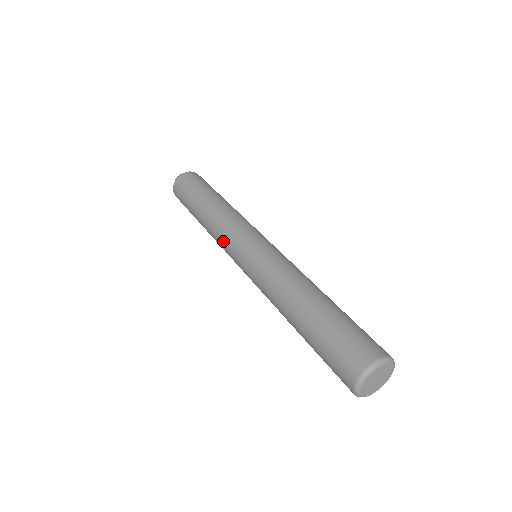
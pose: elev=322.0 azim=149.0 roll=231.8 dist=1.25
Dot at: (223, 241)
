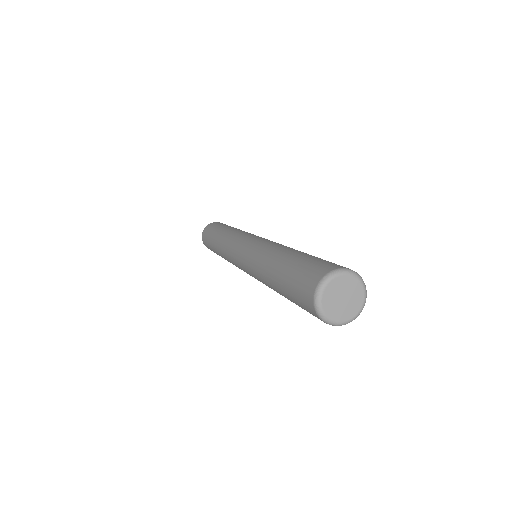
Dot at: (231, 262)
